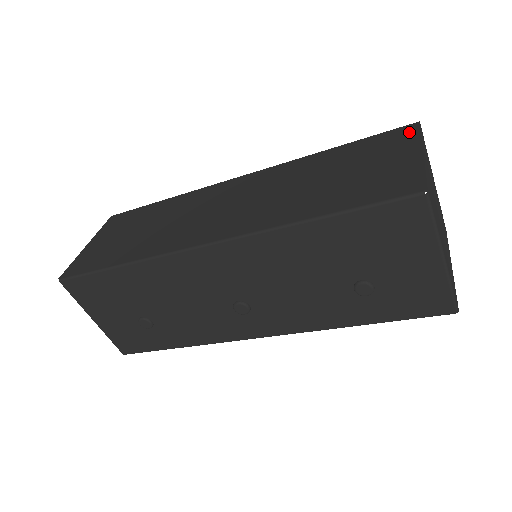
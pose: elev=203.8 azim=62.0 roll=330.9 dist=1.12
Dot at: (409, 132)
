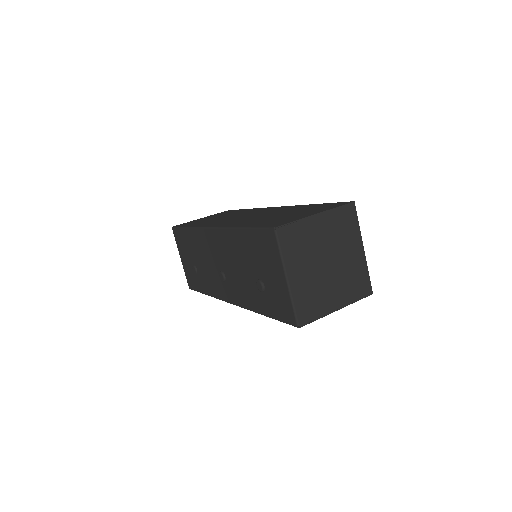
Dot at: (339, 205)
